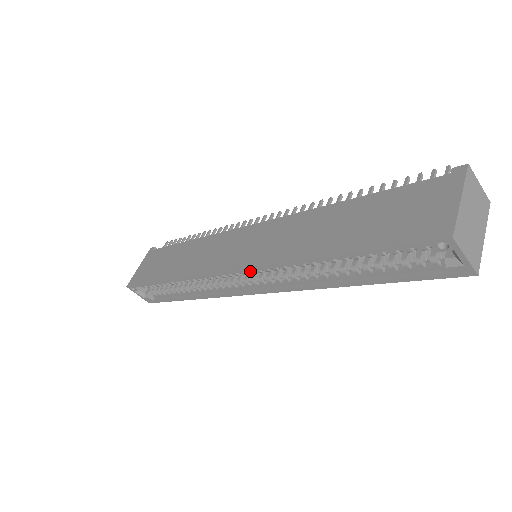
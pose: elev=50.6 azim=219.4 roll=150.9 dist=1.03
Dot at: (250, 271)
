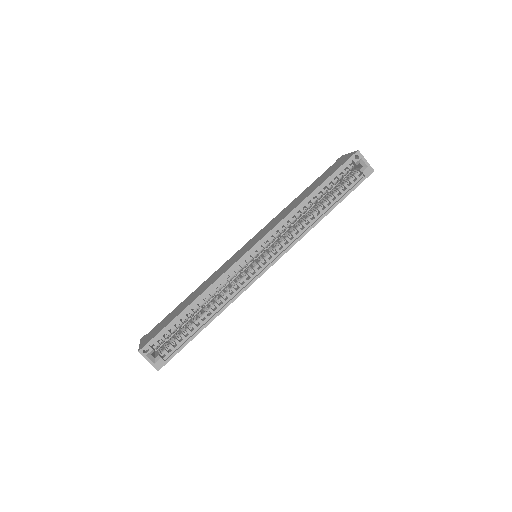
Dot at: (264, 244)
